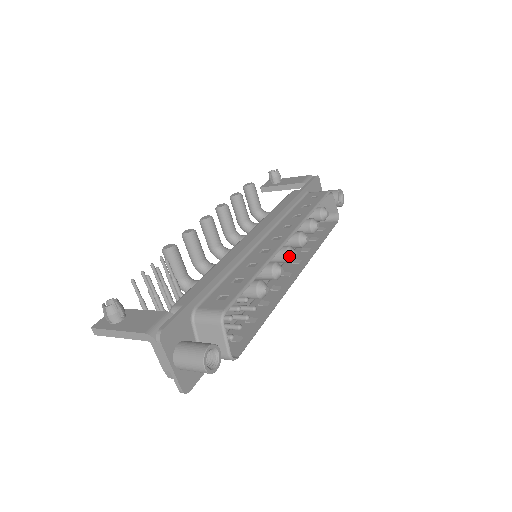
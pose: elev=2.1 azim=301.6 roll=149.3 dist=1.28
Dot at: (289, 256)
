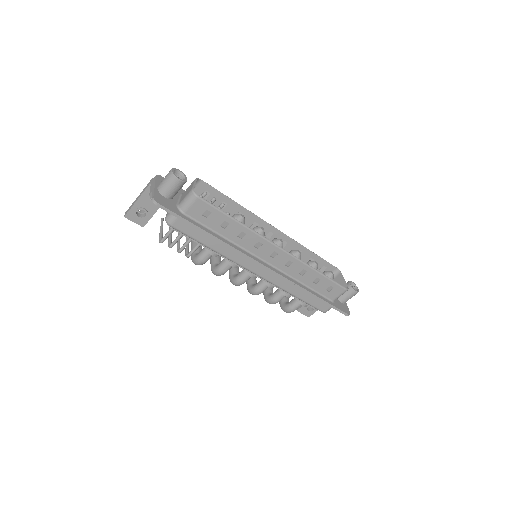
Dot at: (276, 240)
